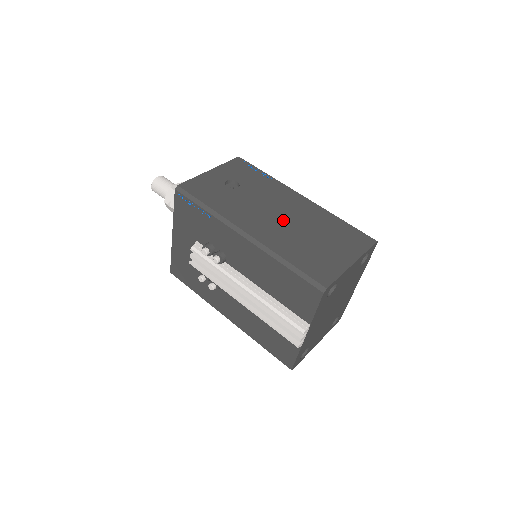
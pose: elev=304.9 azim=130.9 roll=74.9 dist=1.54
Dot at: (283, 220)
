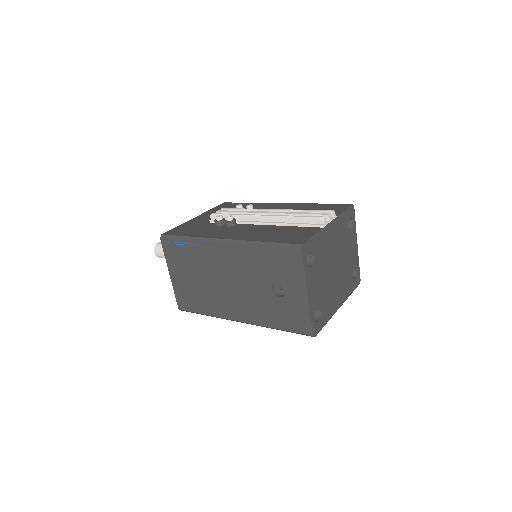
Dot at: occluded
